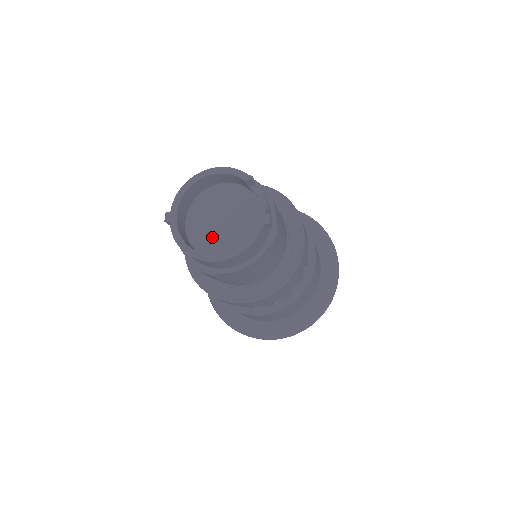
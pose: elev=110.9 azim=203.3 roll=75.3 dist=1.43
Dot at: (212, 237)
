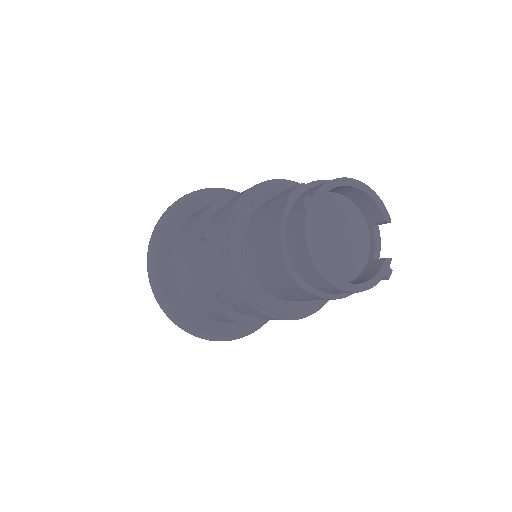
Dot at: (320, 248)
